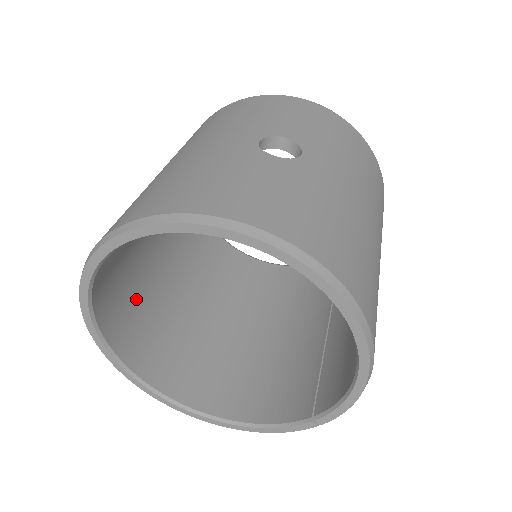
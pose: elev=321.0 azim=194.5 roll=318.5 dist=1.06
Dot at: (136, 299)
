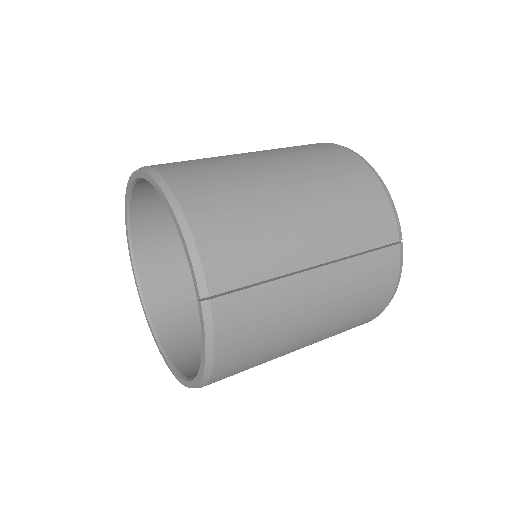
Dot at: occluded
